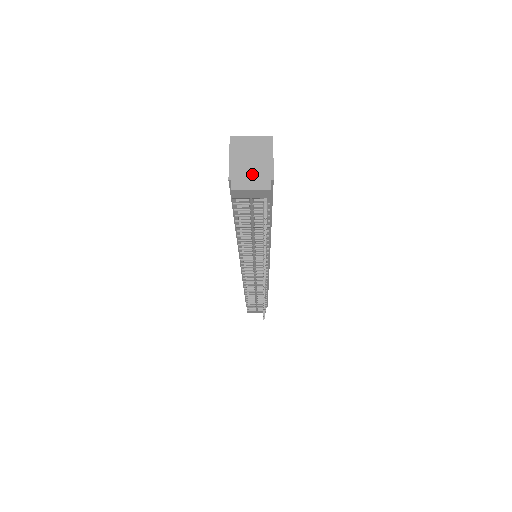
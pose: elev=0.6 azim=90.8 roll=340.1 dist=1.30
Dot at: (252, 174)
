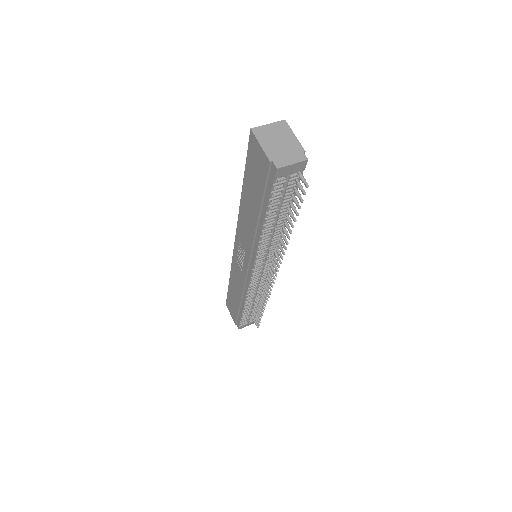
Dot at: (286, 152)
